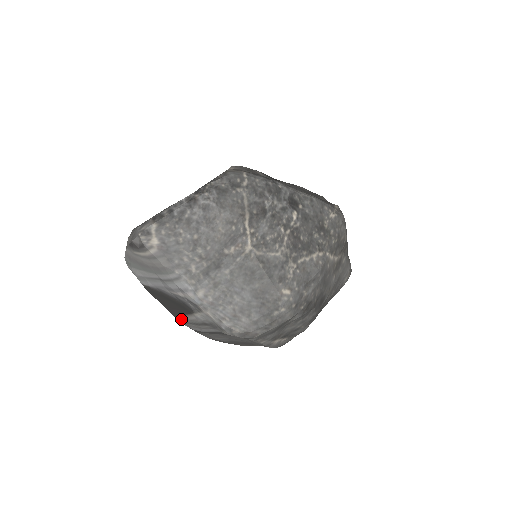
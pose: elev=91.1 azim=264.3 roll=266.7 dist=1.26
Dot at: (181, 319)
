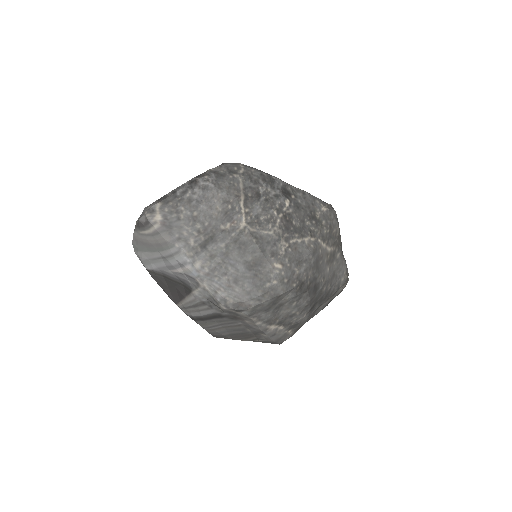
Dot at: (182, 305)
